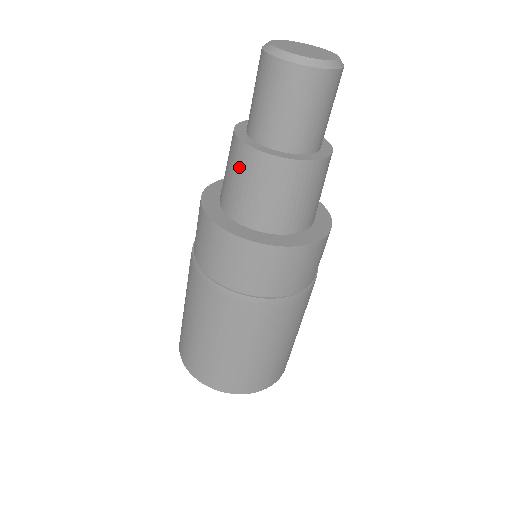
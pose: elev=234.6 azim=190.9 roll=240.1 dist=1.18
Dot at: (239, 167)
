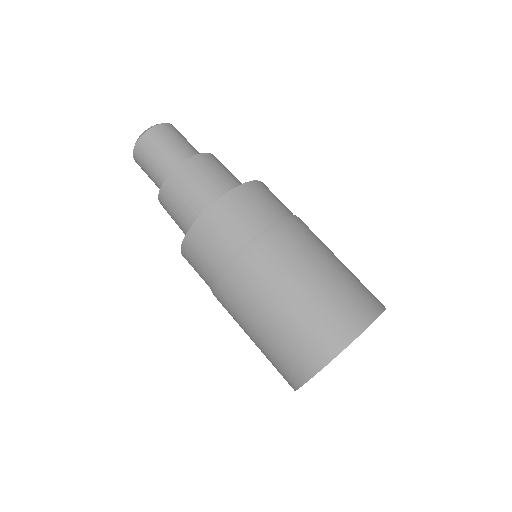
Dot at: (169, 212)
